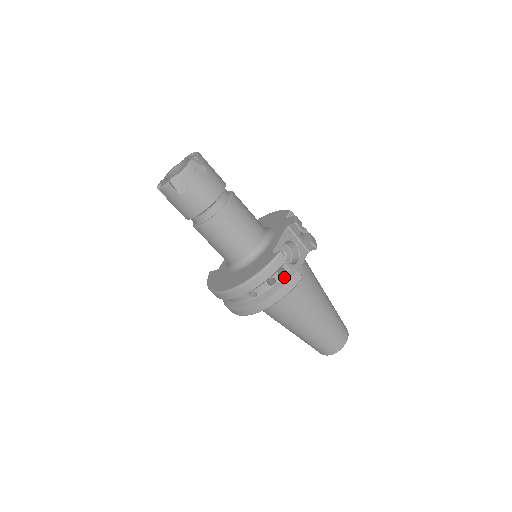
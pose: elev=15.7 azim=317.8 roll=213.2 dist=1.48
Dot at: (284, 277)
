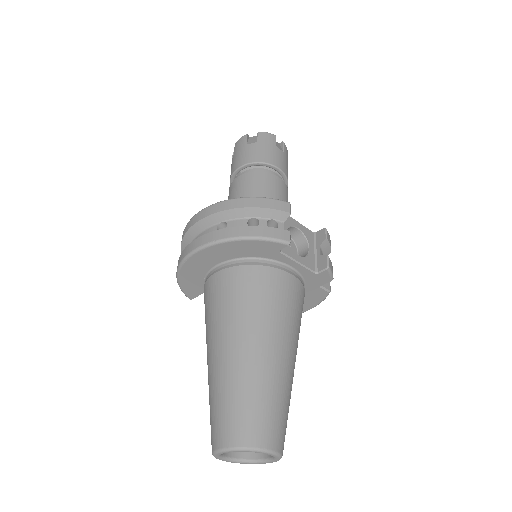
Dot at: occluded
